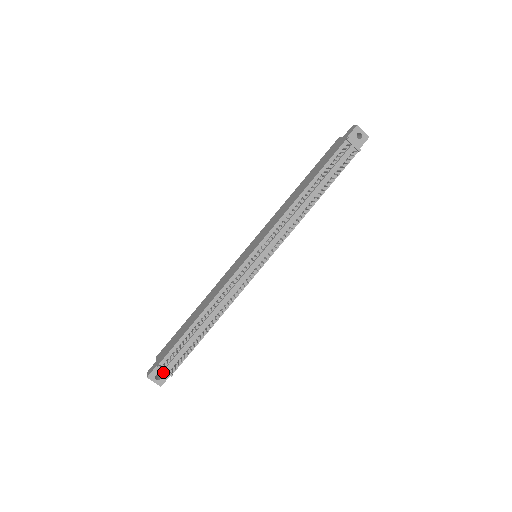
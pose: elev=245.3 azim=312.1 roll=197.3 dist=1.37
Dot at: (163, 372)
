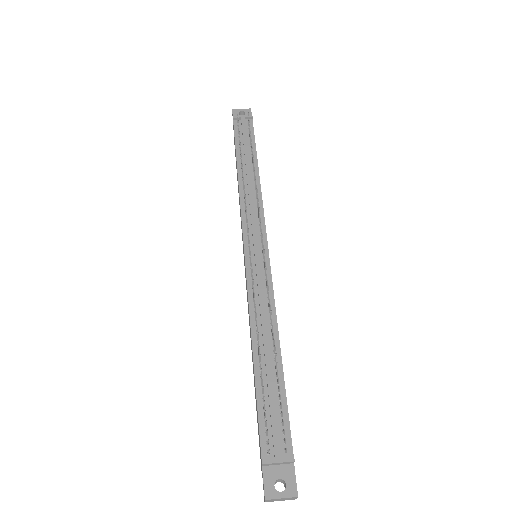
Dot at: (279, 470)
